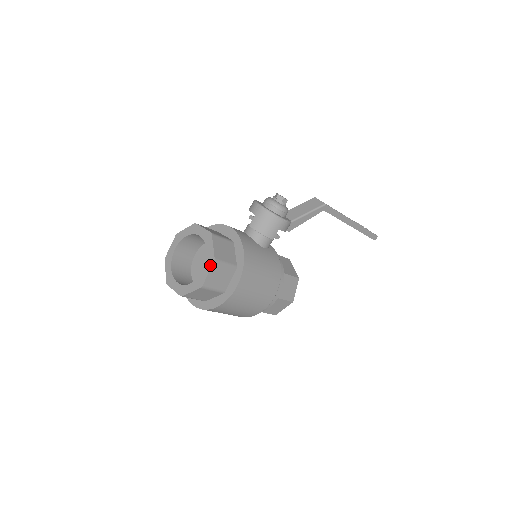
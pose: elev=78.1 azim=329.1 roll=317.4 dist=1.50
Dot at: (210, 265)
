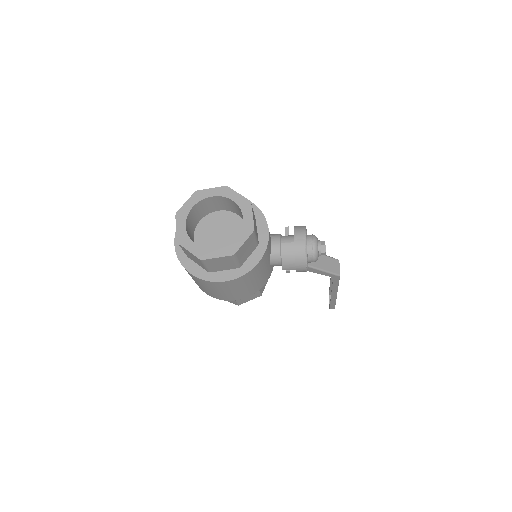
Dot at: (226, 253)
